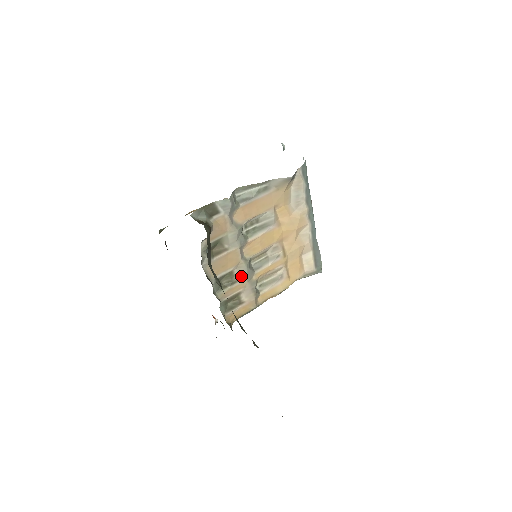
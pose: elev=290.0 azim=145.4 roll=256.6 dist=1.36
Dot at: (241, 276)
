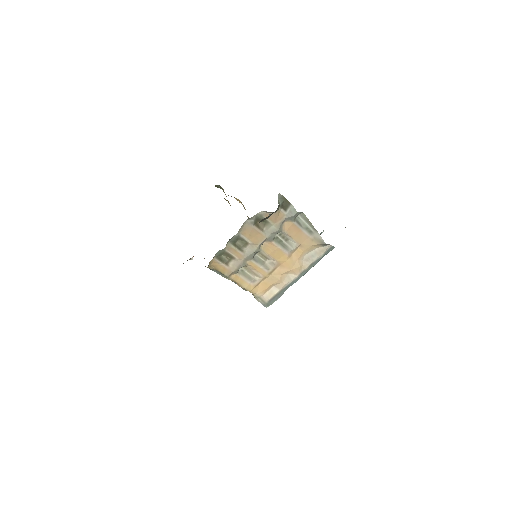
Dot at: (247, 252)
